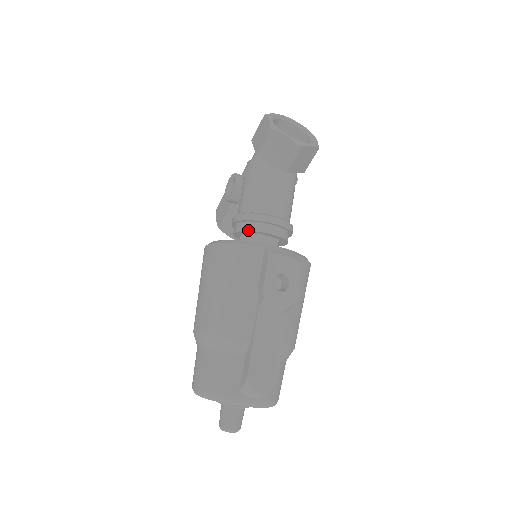
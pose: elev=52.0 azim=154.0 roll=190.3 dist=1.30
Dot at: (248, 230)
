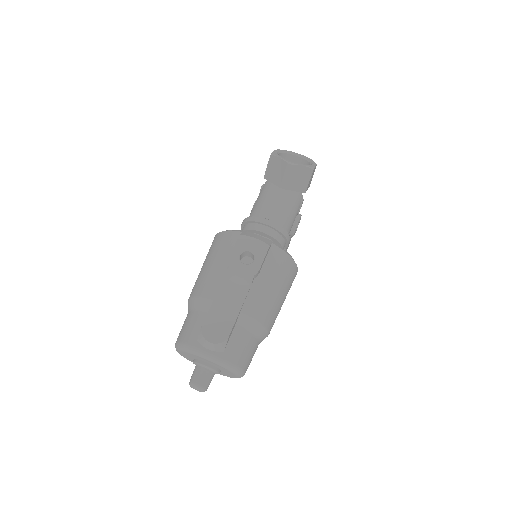
Dot at: (245, 229)
